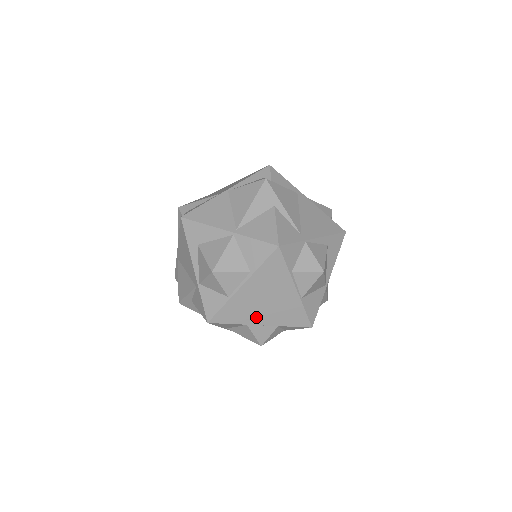
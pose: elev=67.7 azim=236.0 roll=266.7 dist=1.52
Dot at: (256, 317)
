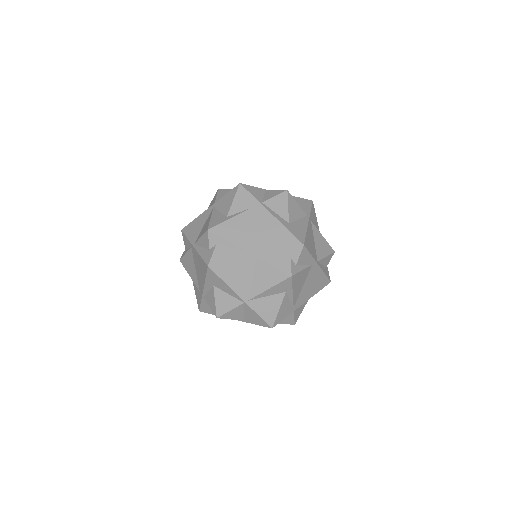
Dot at: occluded
